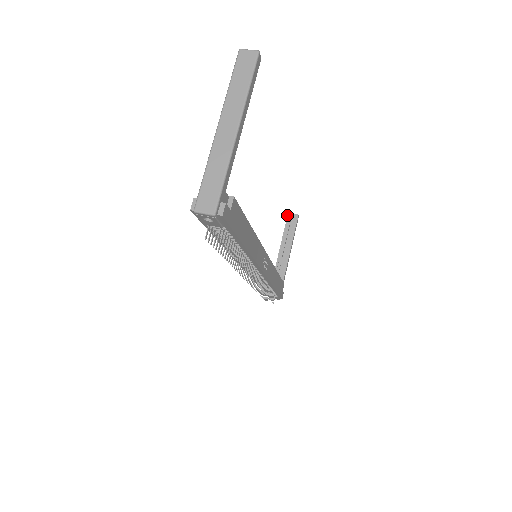
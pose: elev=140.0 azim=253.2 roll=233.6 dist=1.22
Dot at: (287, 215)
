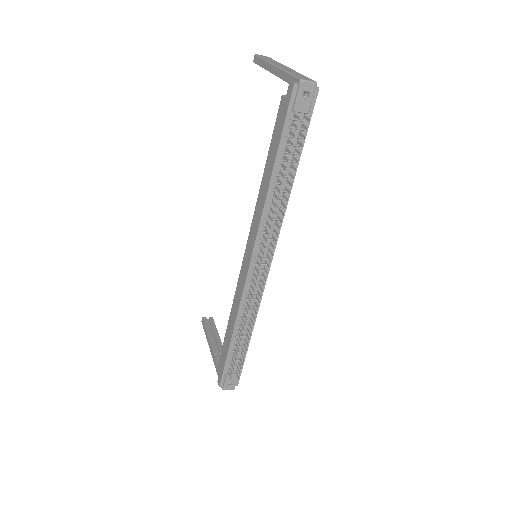
Dot at: (202, 319)
